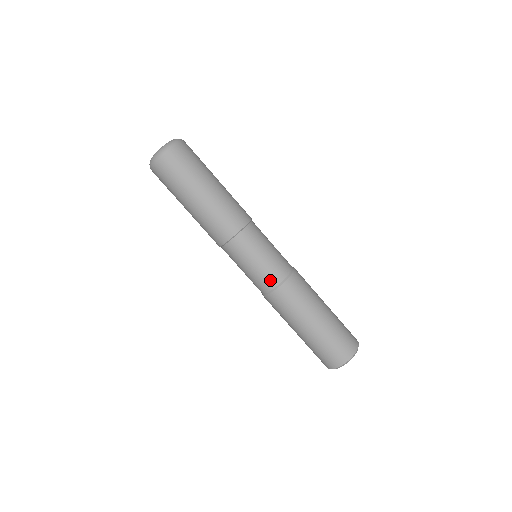
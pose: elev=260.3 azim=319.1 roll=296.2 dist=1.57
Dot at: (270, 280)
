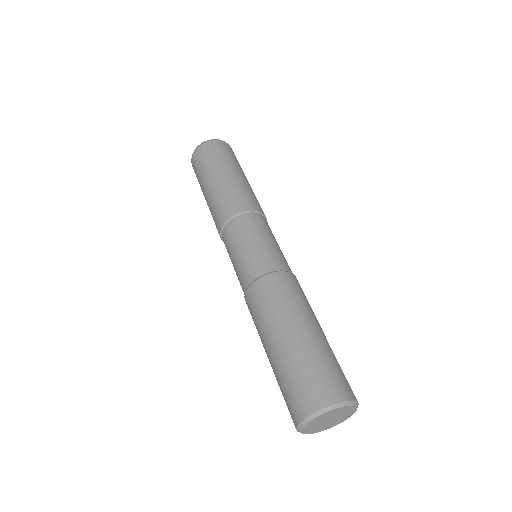
Dot at: (271, 262)
